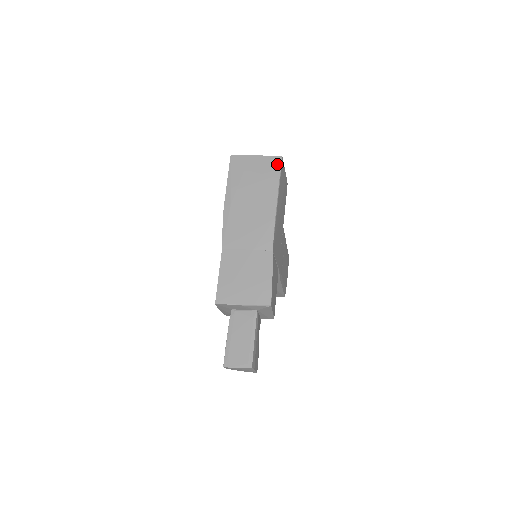
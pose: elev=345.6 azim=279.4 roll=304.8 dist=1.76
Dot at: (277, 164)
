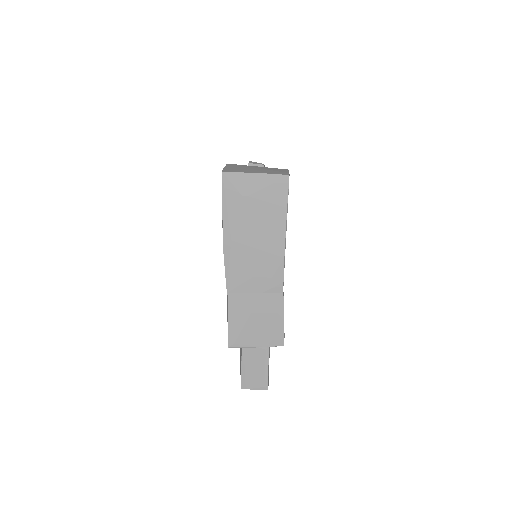
Dot at: (283, 187)
